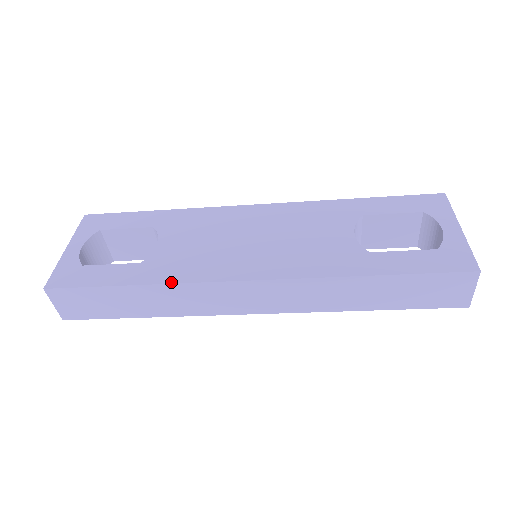
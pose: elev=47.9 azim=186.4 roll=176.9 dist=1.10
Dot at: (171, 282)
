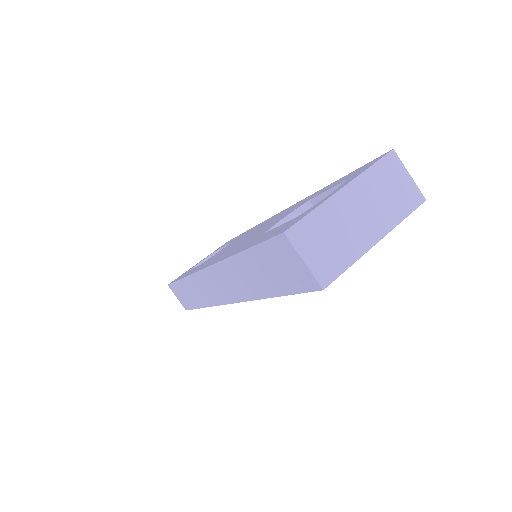
Dot at: (188, 275)
